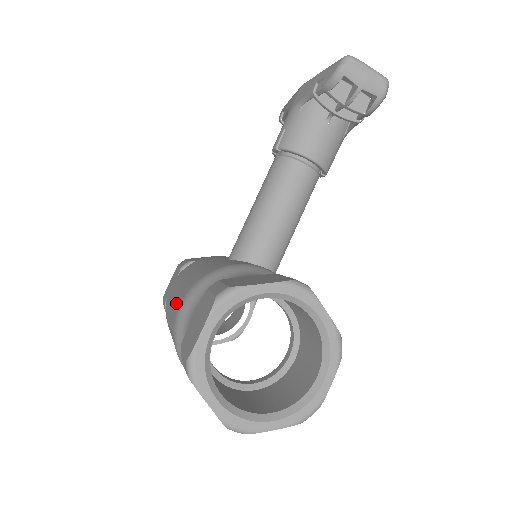
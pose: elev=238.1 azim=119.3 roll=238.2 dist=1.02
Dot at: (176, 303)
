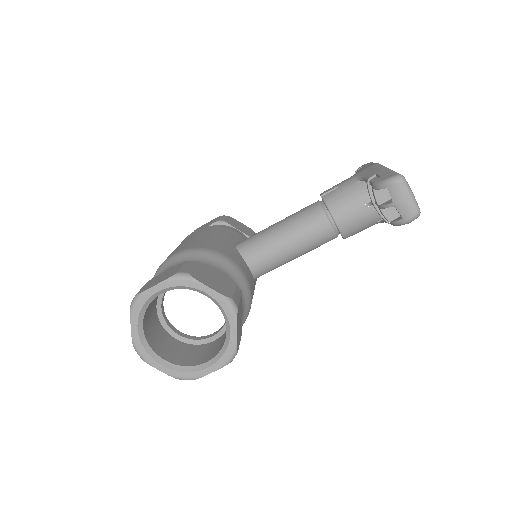
Dot at: (177, 249)
